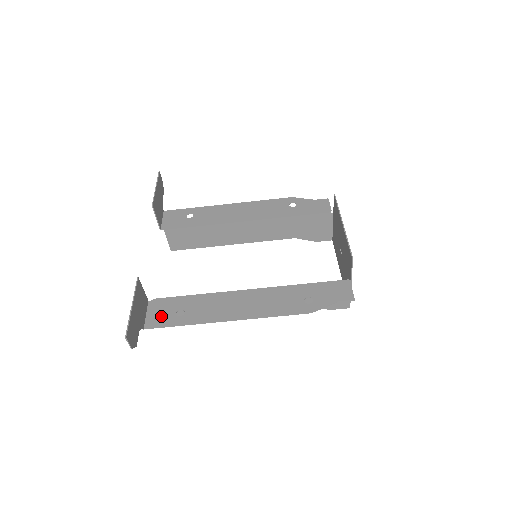
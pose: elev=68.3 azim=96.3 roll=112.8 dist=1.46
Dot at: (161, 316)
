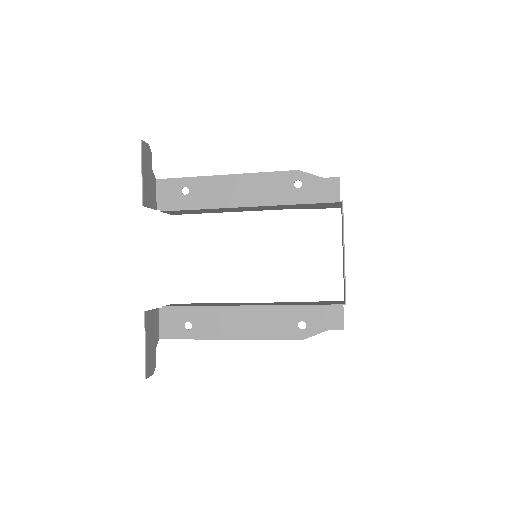
Dot at: (172, 327)
